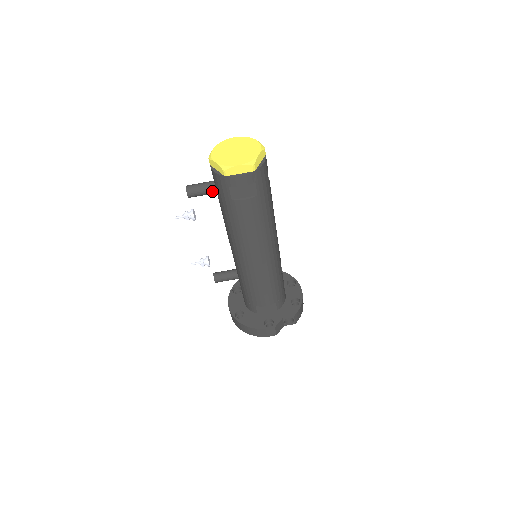
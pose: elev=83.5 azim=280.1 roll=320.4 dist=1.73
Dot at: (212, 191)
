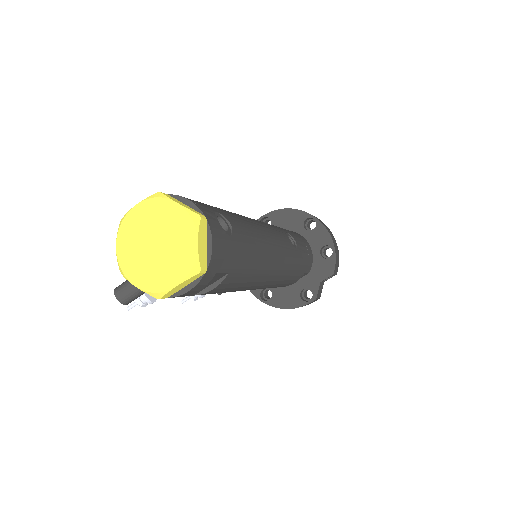
Dot at: occluded
